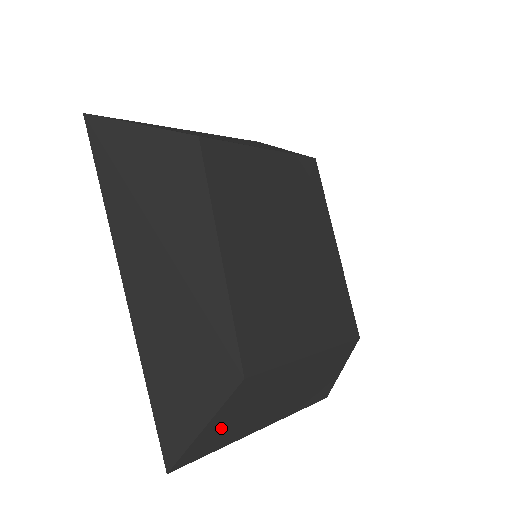
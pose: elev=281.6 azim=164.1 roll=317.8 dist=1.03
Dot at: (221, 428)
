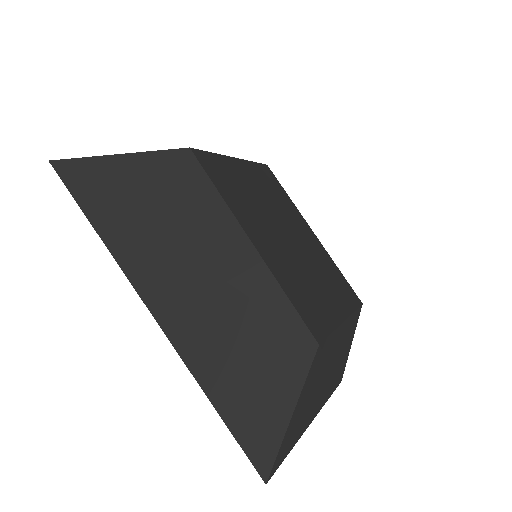
Dot at: (298, 416)
